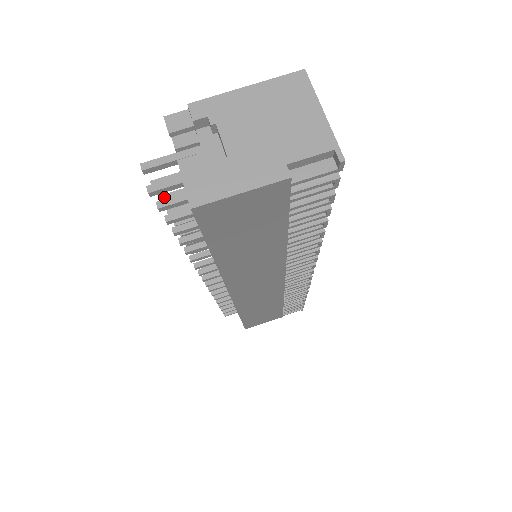
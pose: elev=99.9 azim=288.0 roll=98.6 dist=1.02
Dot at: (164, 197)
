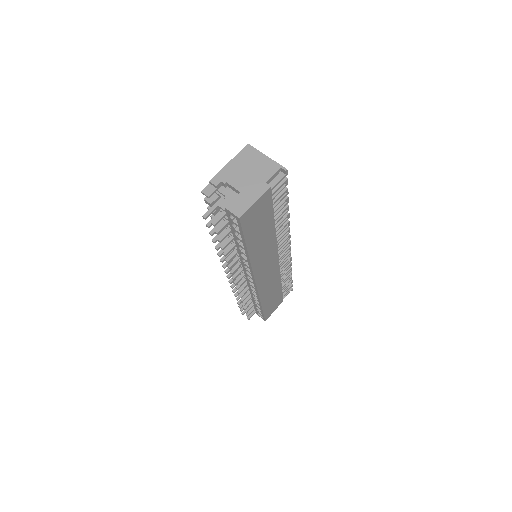
Dot at: (212, 232)
